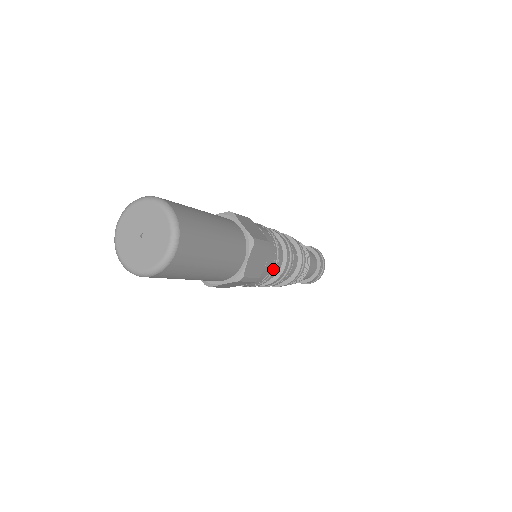
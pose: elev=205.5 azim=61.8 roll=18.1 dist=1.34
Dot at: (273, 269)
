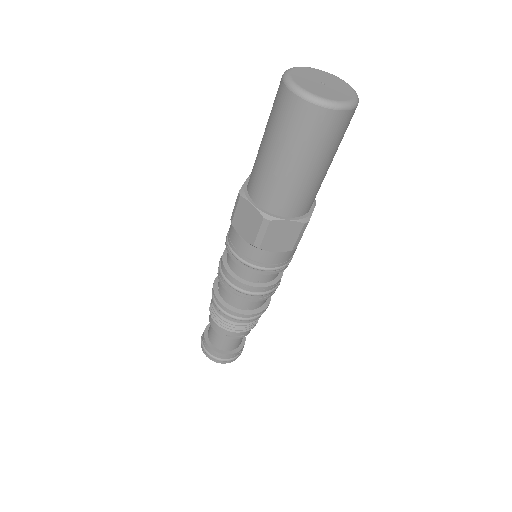
Dot at: (290, 260)
